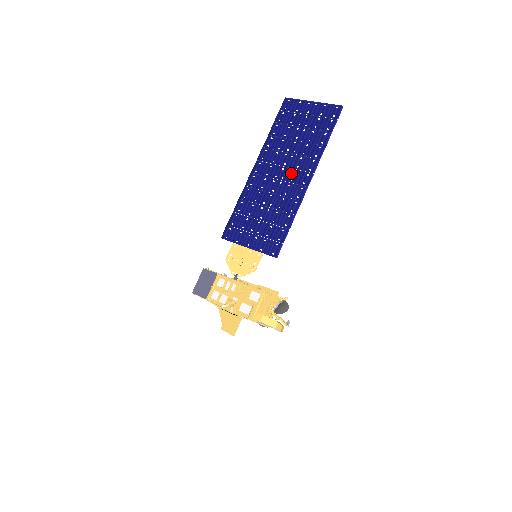
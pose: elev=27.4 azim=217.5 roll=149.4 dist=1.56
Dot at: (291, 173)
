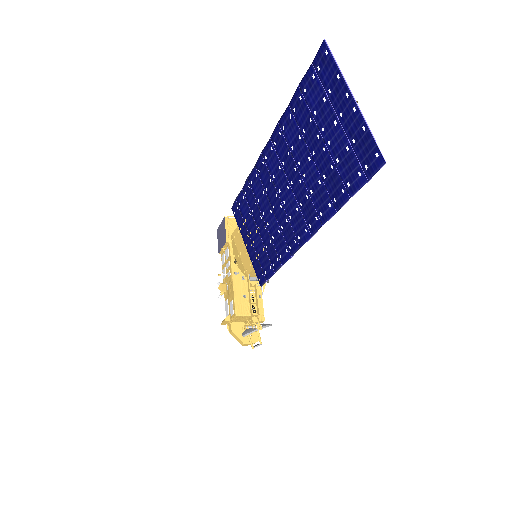
Dot at: (292, 206)
